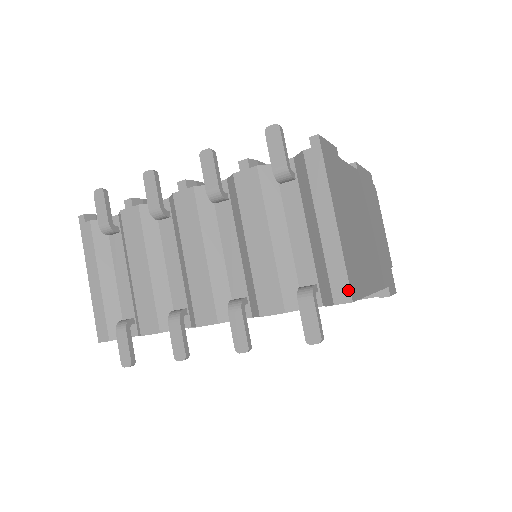
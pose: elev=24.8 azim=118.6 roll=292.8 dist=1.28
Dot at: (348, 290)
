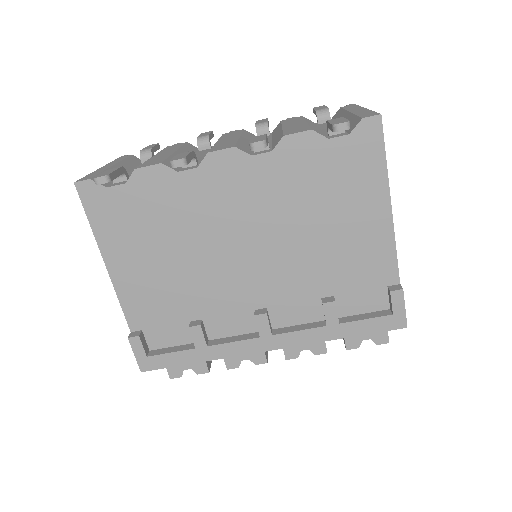
Dot at: (376, 113)
